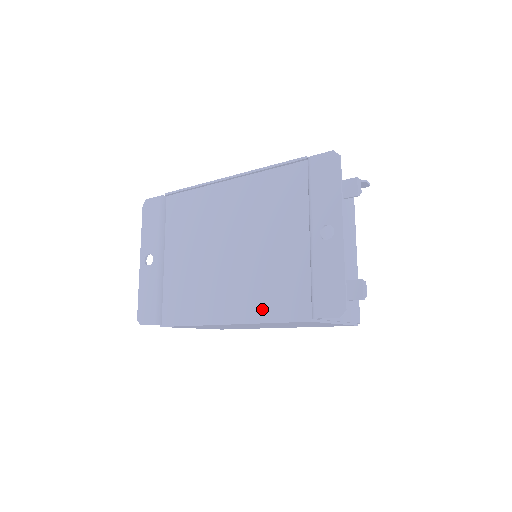
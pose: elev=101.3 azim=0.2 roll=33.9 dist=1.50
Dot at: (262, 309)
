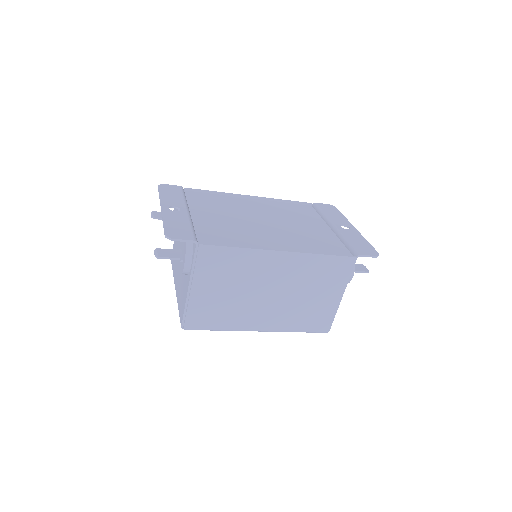
Dot at: (311, 250)
